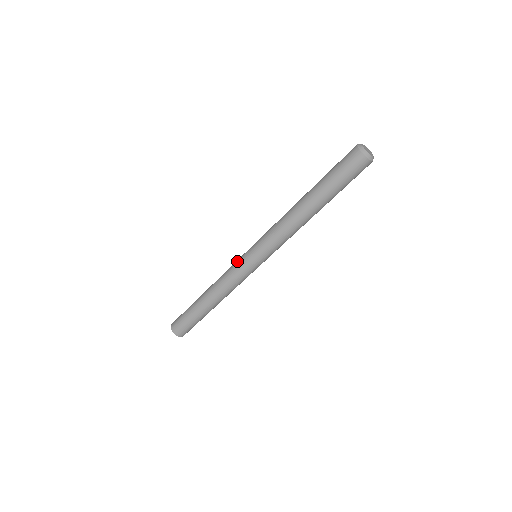
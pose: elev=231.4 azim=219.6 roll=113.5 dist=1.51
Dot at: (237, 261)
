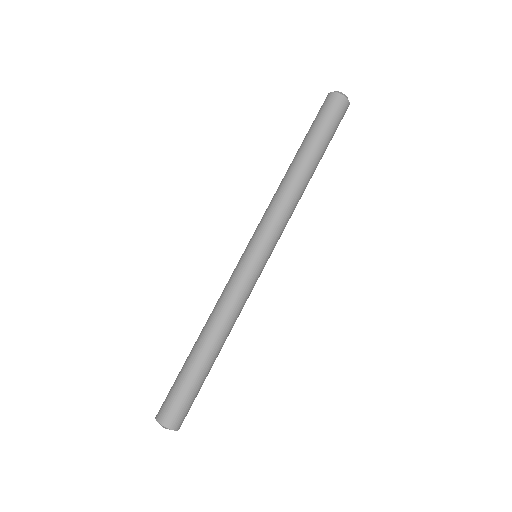
Dot at: (237, 271)
